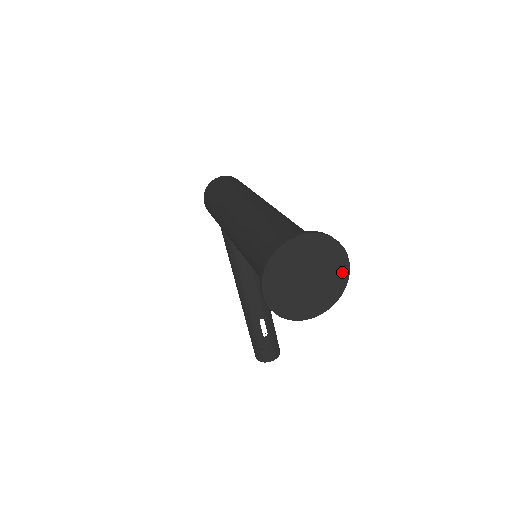
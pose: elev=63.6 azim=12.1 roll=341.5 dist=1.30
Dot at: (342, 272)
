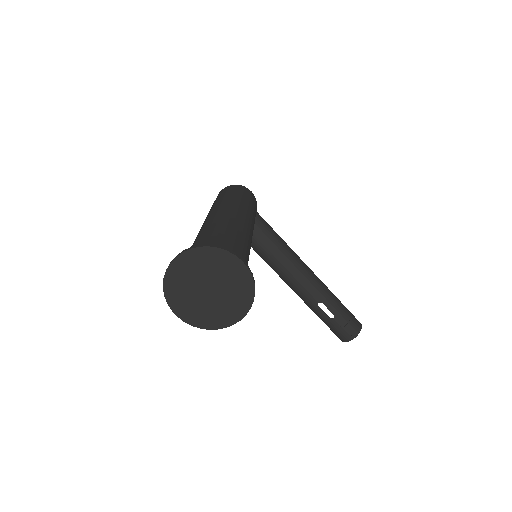
Dot at: (241, 272)
